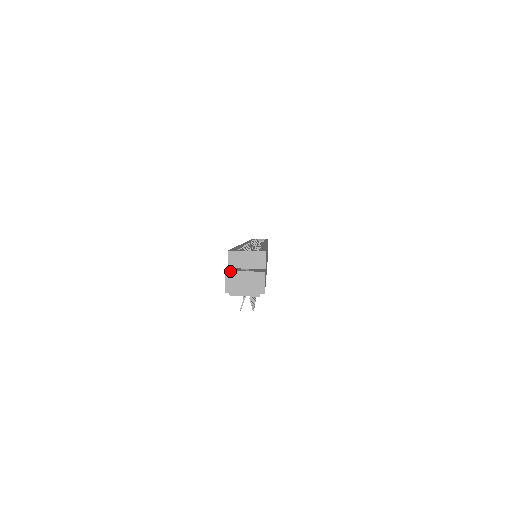
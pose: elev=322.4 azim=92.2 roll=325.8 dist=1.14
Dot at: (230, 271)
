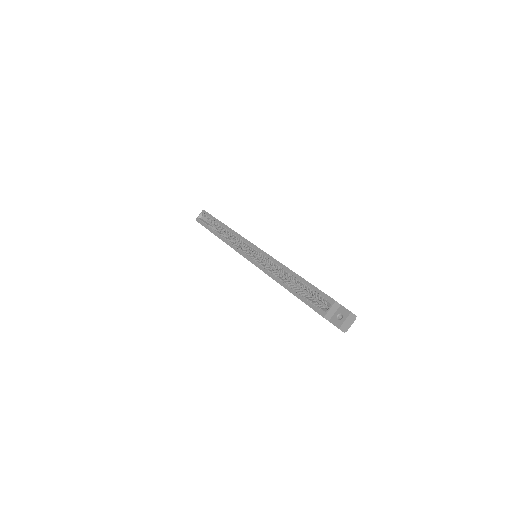
Dot at: (340, 327)
